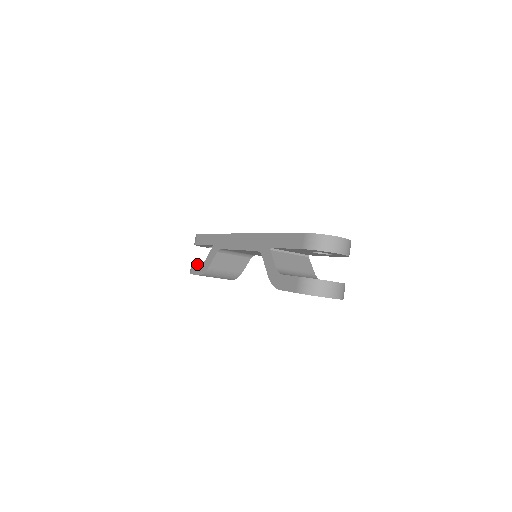
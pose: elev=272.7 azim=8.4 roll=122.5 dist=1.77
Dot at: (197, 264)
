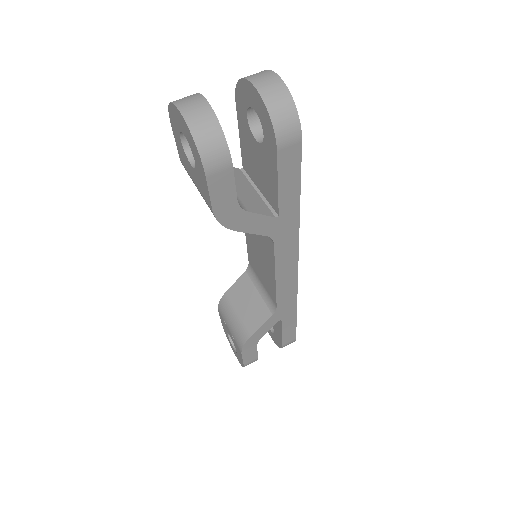
Dot at: occluded
